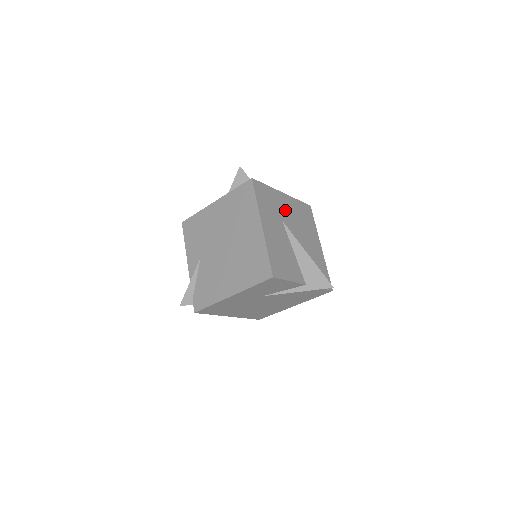
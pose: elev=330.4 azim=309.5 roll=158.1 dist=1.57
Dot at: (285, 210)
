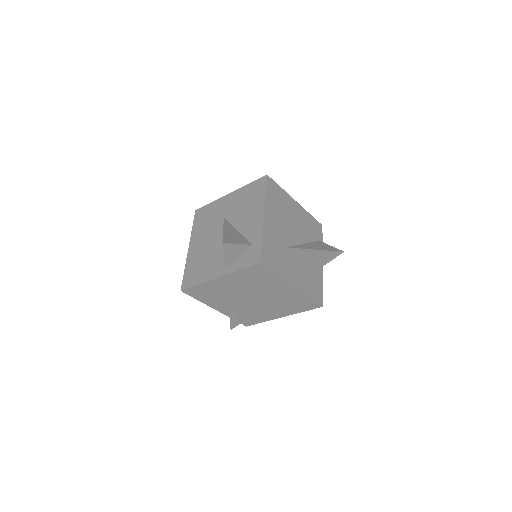
Dot at: (277, 231)
